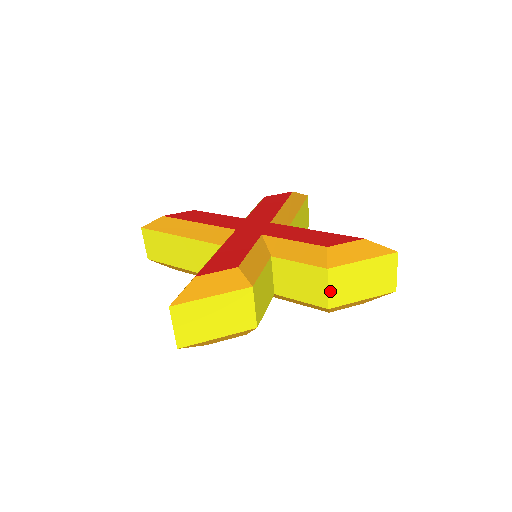
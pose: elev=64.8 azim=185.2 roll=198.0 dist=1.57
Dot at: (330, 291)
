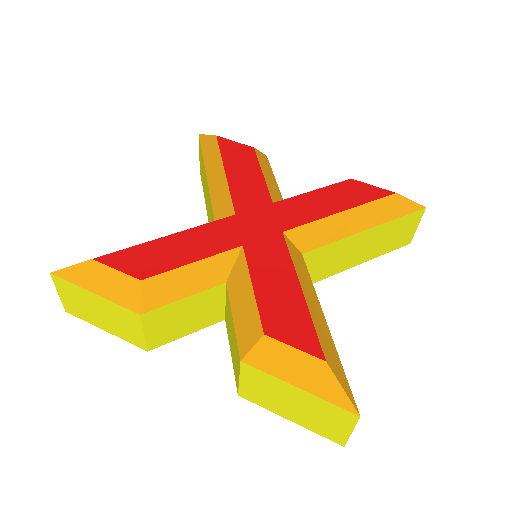
Dot at: (242, 382)
